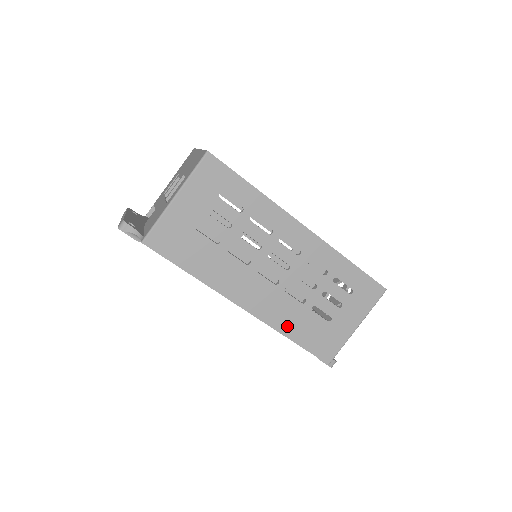
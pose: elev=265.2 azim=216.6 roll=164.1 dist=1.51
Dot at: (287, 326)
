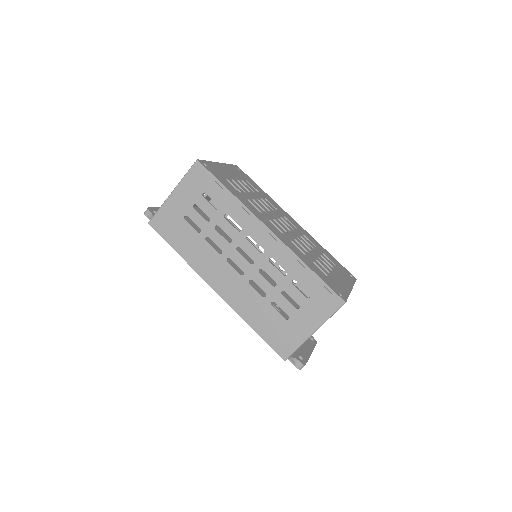
Dot at: (249, 314)
